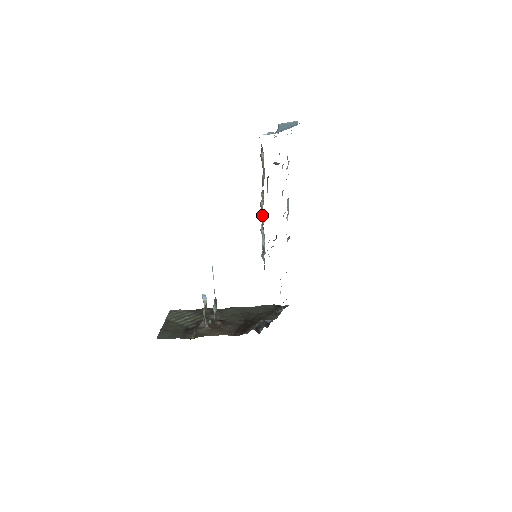
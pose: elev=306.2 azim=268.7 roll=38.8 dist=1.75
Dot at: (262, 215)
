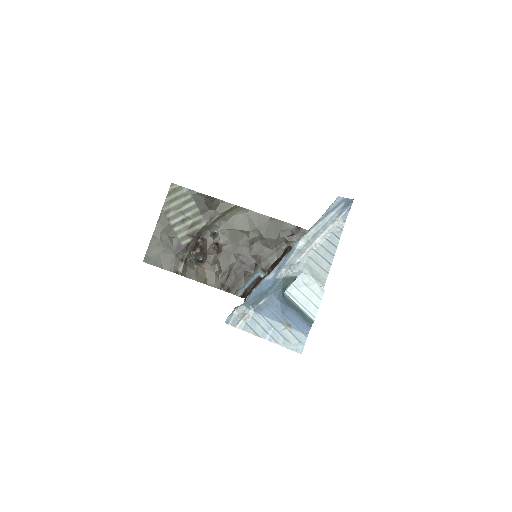
Dot at: occluded
